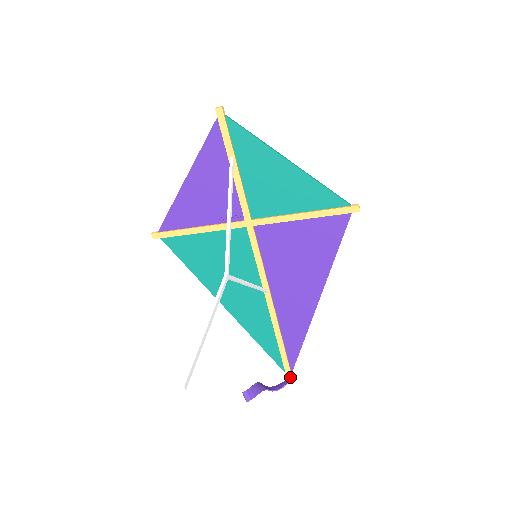
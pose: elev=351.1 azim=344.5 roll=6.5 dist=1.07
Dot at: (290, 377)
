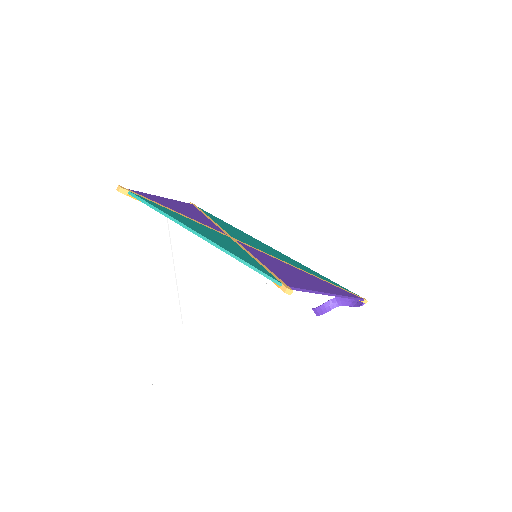
Dot at: (363, 302)
